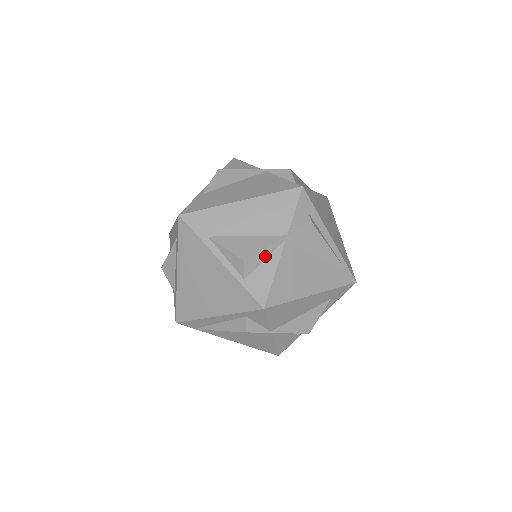
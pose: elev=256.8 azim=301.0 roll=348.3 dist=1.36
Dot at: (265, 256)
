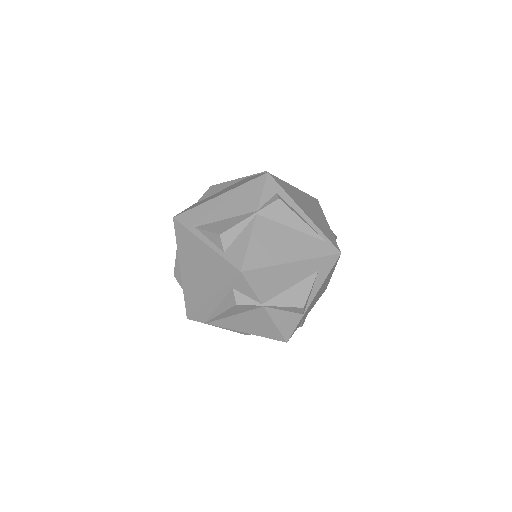
Dot at: (240, 230)
